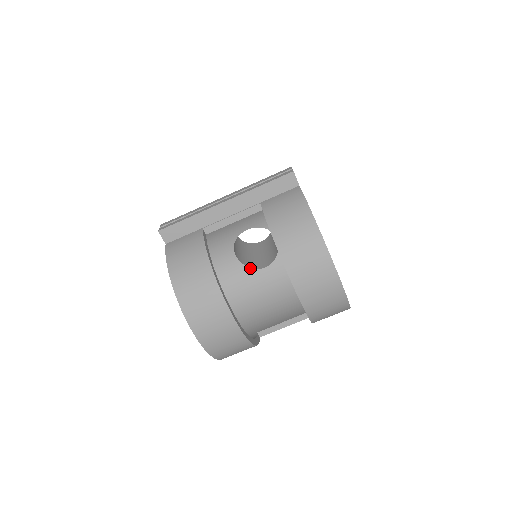
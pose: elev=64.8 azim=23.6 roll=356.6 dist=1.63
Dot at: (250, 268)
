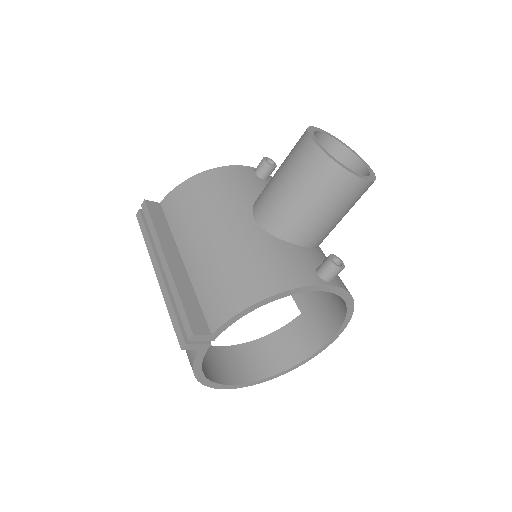
Dot at: occluded
